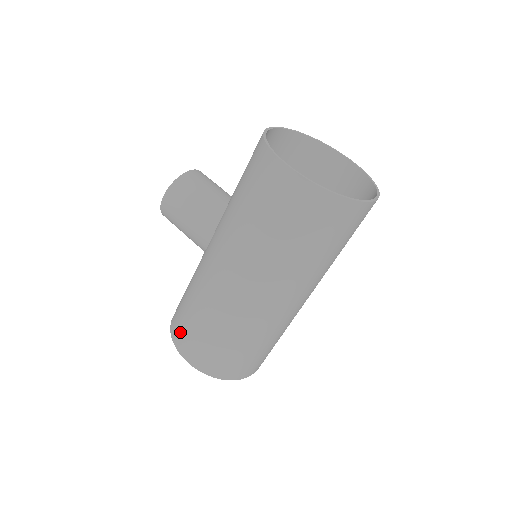
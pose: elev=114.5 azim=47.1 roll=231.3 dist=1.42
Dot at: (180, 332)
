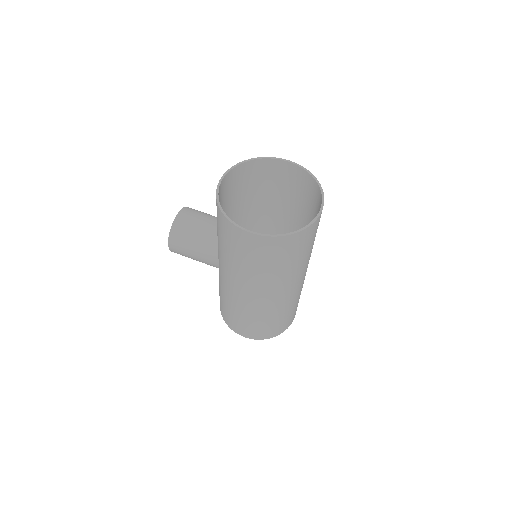
Dot at: (230, 322)
